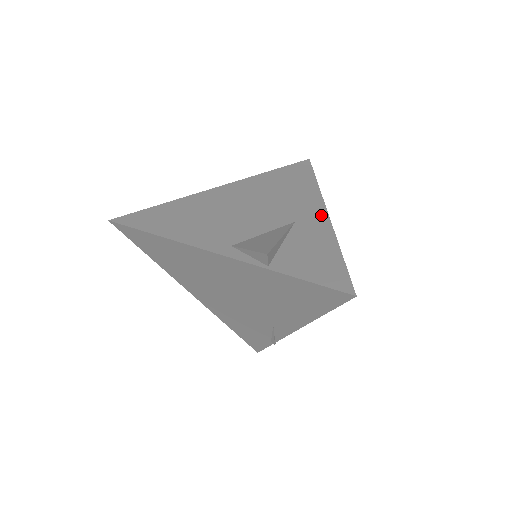
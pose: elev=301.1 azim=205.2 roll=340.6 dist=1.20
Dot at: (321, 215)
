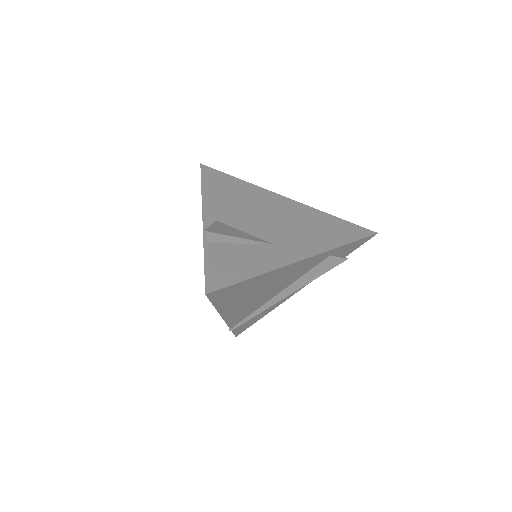
Dot at: (296, 256)
